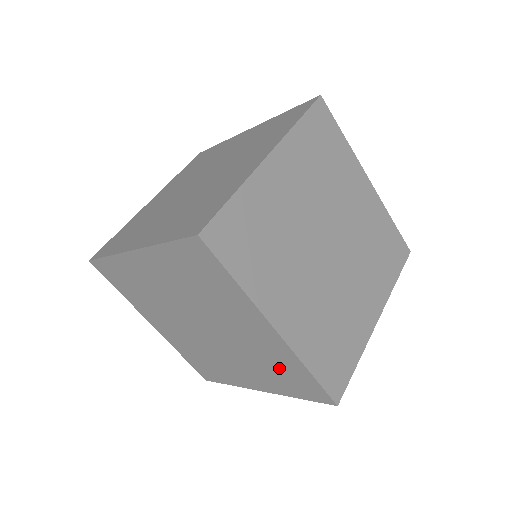
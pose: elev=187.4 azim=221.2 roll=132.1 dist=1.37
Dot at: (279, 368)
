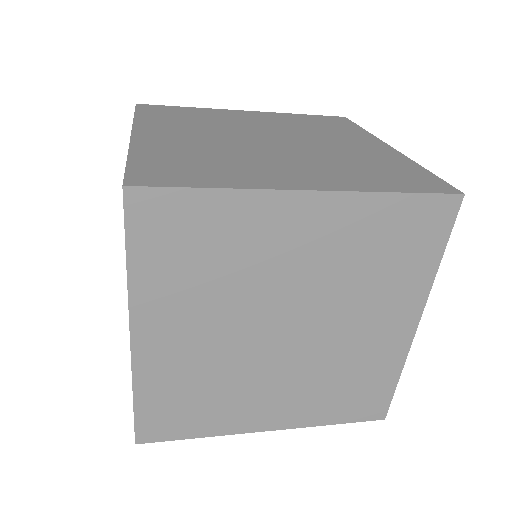
Dot at: occluded
